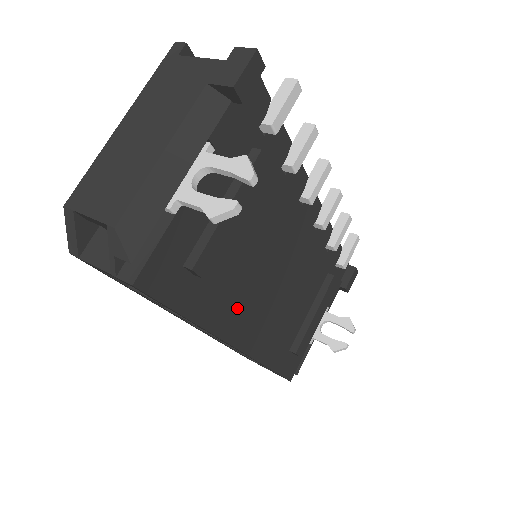
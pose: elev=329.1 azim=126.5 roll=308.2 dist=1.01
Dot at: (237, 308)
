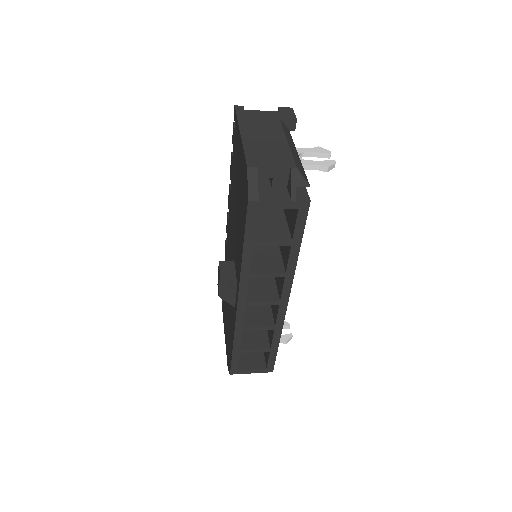
Dot at: occluded
